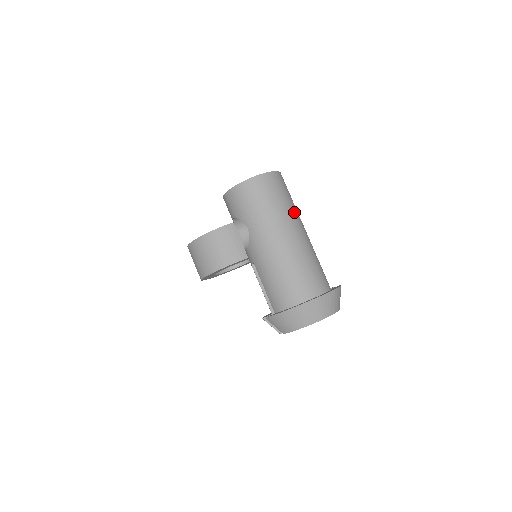
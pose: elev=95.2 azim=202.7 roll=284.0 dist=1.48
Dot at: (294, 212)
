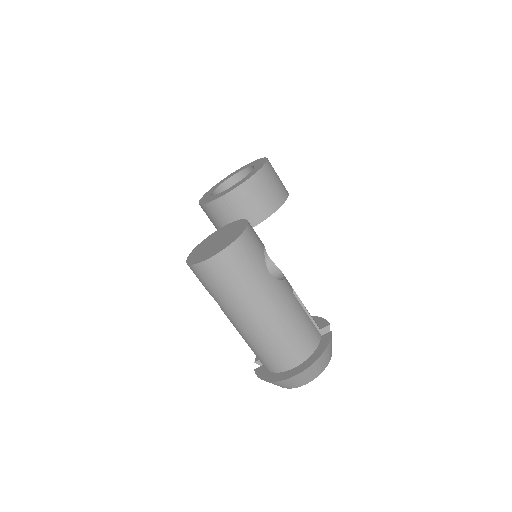
Dot at: (265, 281)
